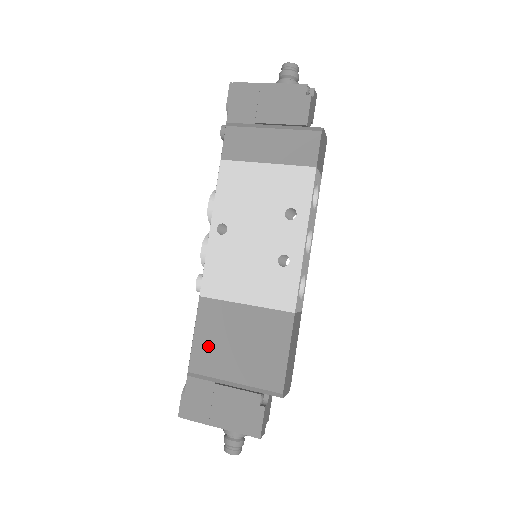
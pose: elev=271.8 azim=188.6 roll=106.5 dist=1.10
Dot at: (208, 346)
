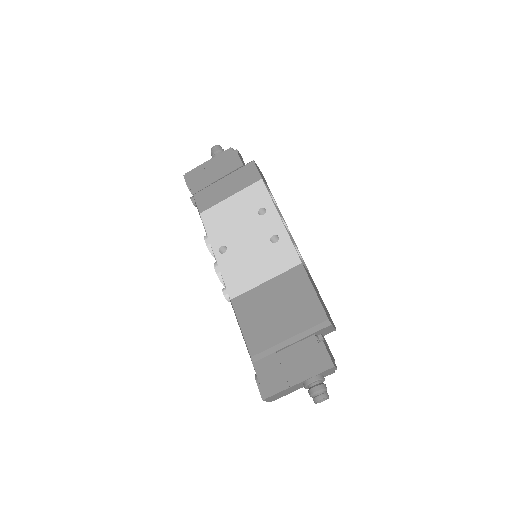
Dot at: (255, 328)
